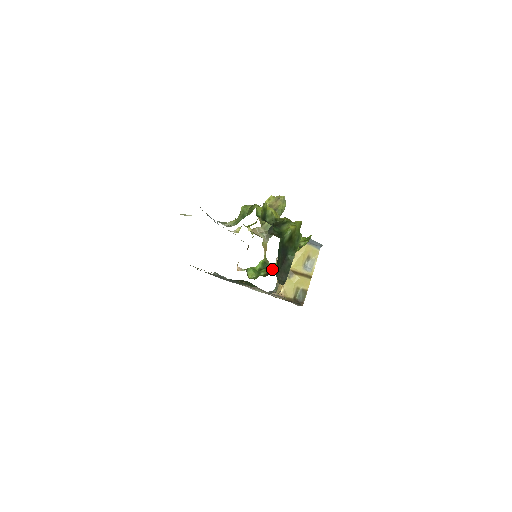
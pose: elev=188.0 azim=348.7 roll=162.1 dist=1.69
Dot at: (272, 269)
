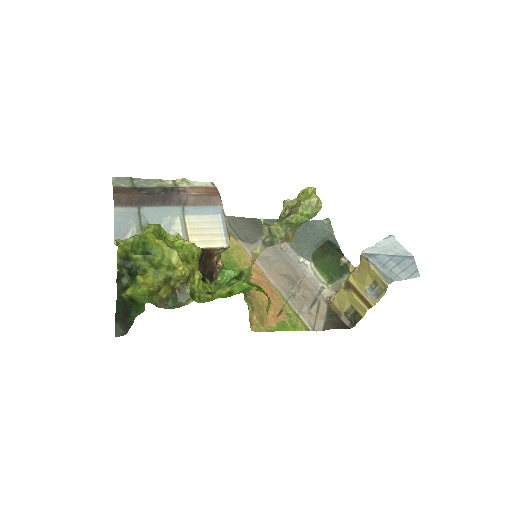
Dot at: occluded
